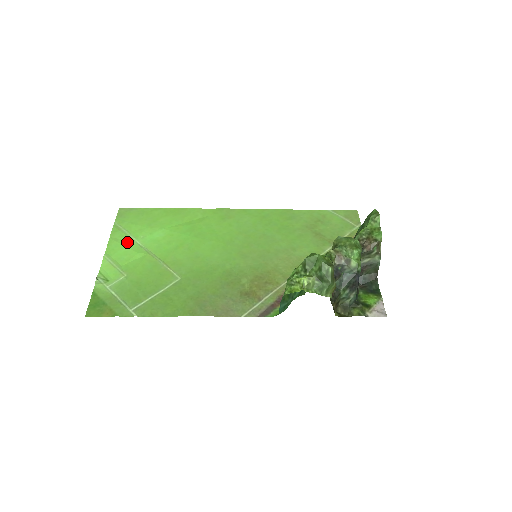
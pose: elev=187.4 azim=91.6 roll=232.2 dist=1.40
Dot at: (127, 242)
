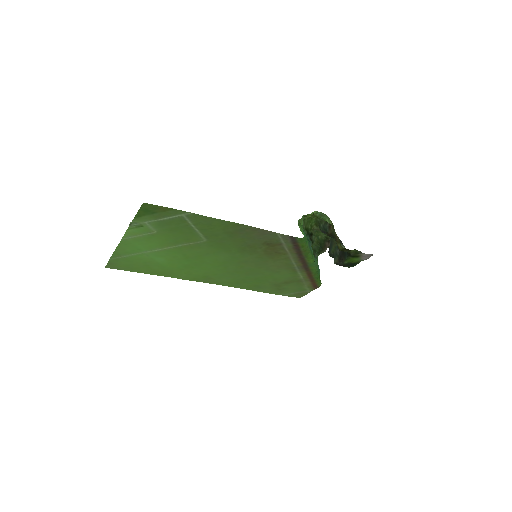
Dot at: (136, 250)
